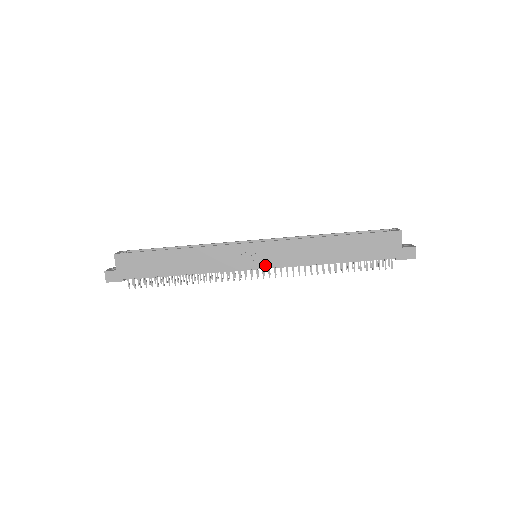
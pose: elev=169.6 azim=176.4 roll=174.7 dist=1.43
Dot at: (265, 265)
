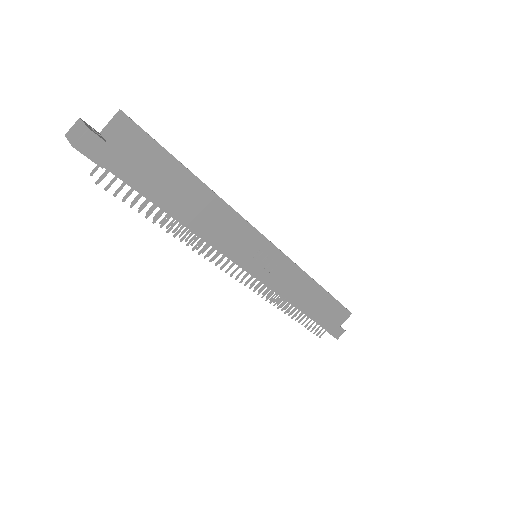
Dot at: (261, 275)
